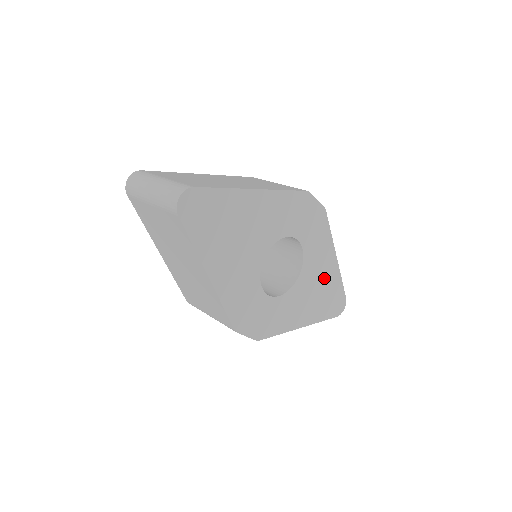
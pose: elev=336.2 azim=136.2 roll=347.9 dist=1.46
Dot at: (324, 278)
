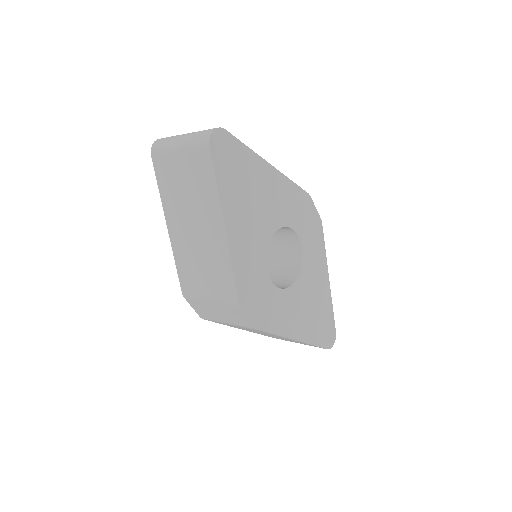
Dot at: (318, 295)
